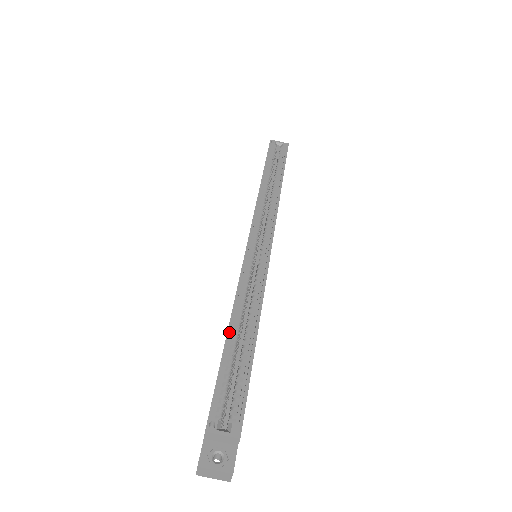
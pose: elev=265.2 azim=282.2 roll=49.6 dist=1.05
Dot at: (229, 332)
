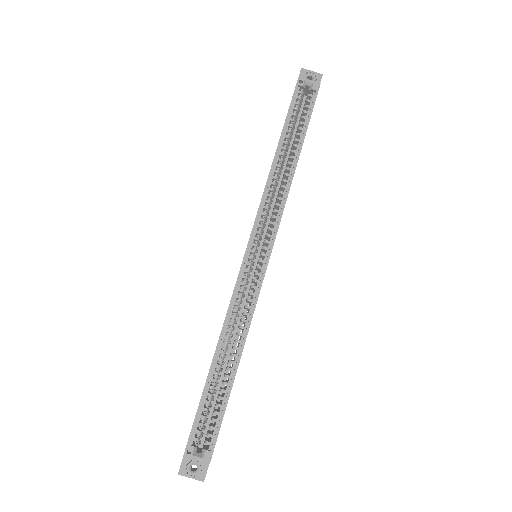
Dot at: (213, 363)
